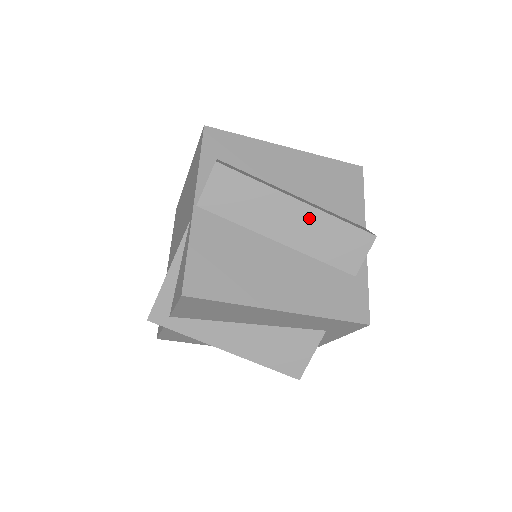
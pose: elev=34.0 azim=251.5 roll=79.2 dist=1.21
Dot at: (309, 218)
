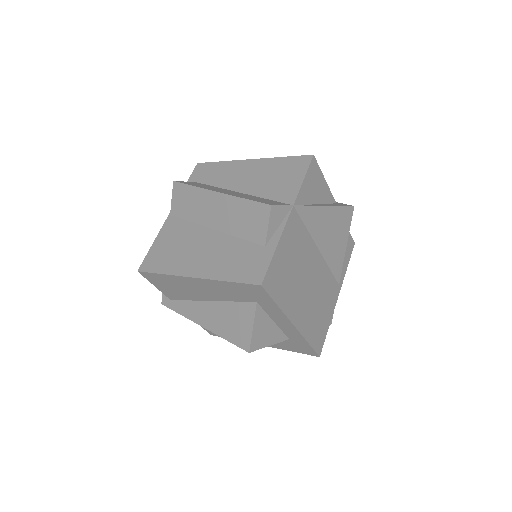
Dot at: (226, 204)
